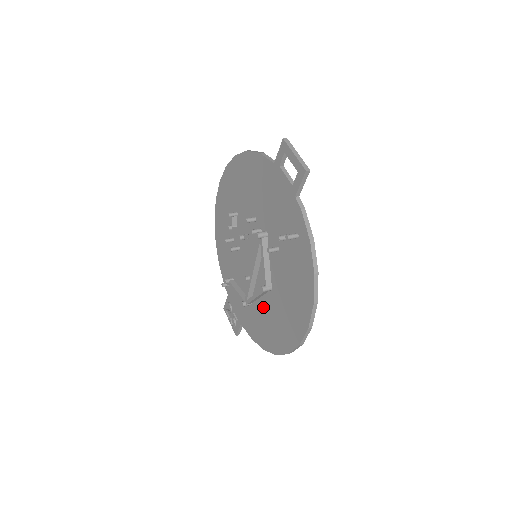
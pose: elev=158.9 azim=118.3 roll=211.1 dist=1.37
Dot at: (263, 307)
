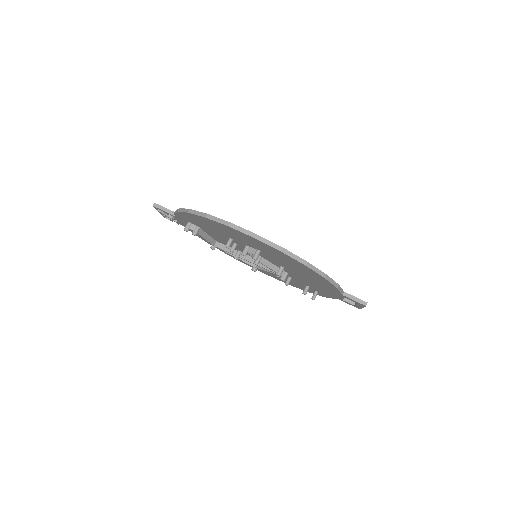
Dot at: occluded
